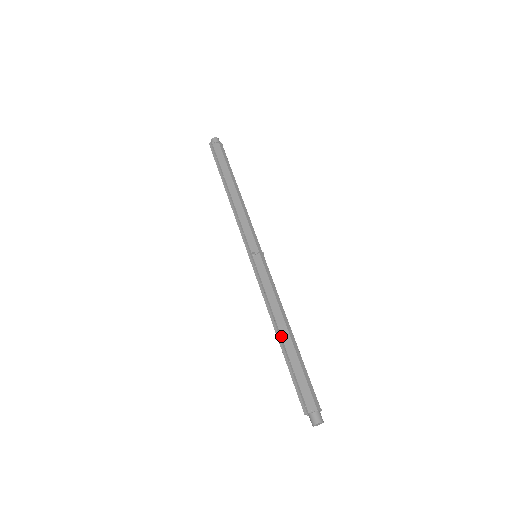
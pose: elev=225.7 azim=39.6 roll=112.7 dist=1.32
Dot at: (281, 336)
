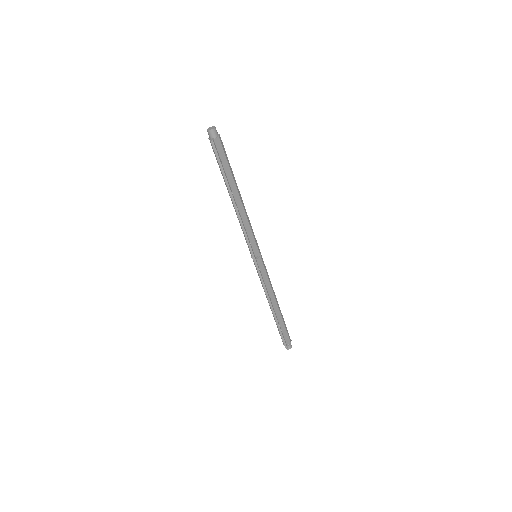
Dot at: (275, 312)
